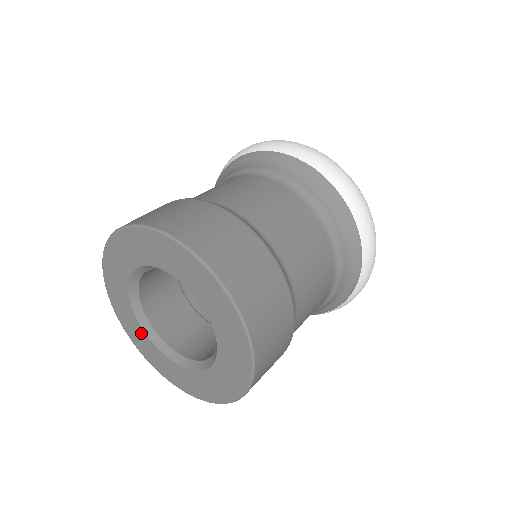
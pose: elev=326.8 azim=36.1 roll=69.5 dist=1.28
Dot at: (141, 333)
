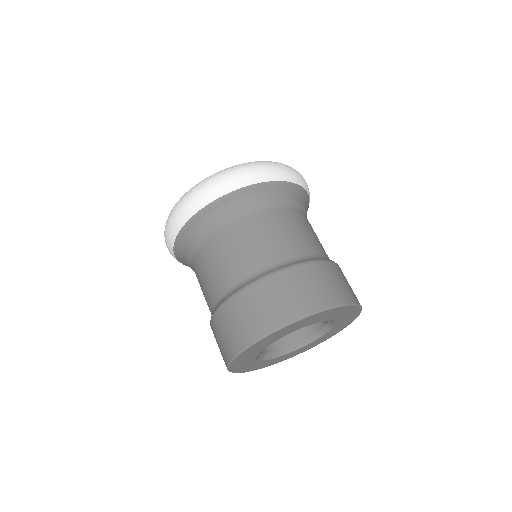
Dot at: occluded
